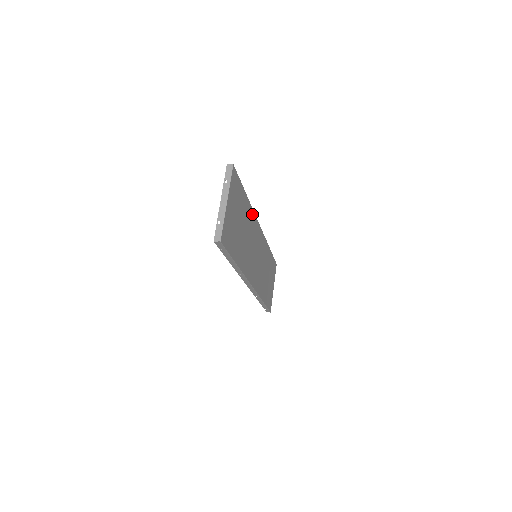
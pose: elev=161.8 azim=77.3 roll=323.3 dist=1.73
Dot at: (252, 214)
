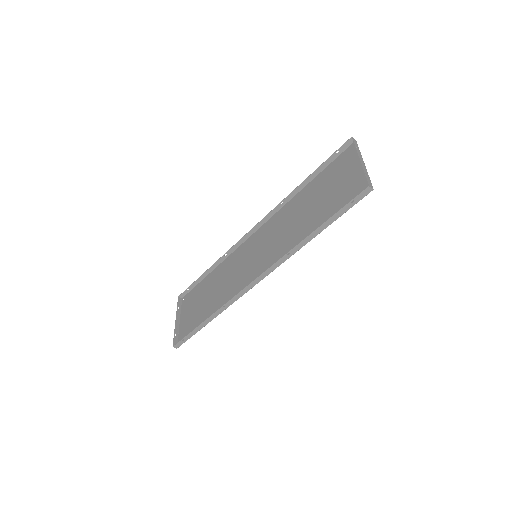
Dot at: (285, 208)
